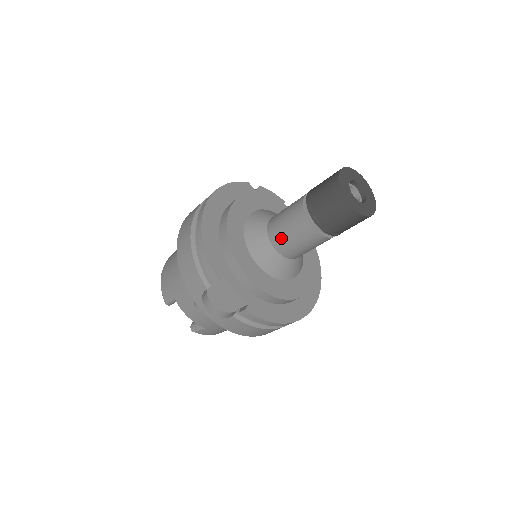
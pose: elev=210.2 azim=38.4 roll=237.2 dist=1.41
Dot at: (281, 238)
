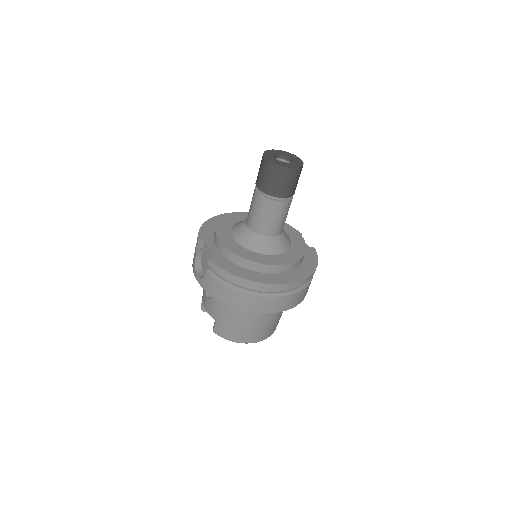
Dot at: (249, 215)
